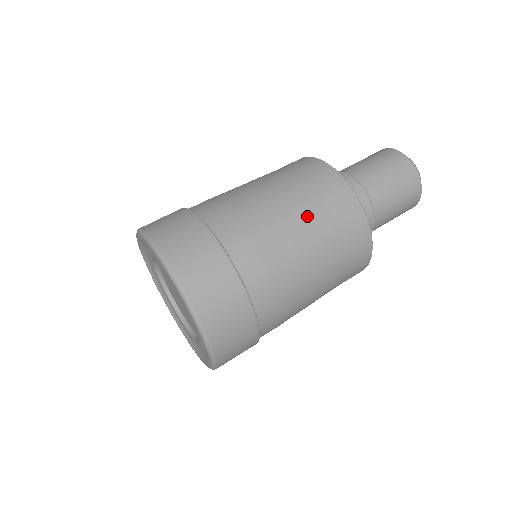
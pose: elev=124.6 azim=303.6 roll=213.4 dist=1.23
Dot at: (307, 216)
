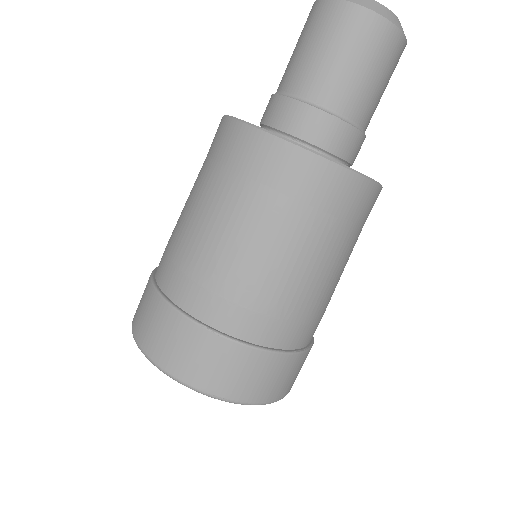
Dot at: (263, 223)
